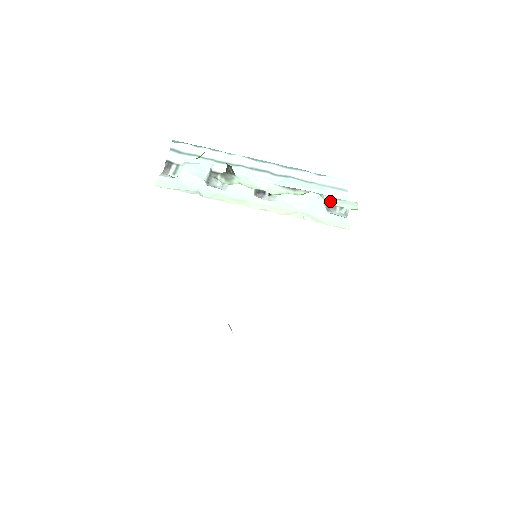
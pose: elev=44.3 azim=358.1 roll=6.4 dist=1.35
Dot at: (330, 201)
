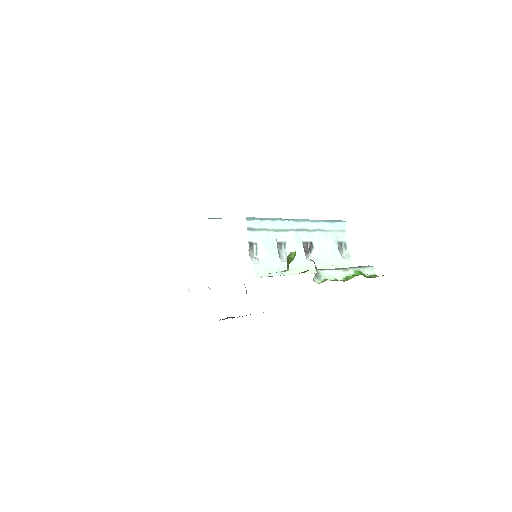
Dot at: (363, 272)
